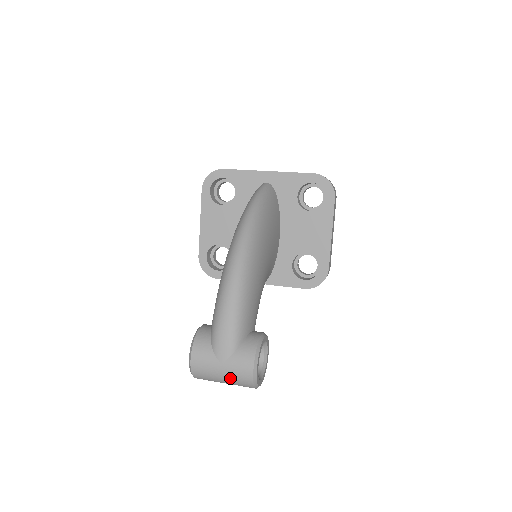
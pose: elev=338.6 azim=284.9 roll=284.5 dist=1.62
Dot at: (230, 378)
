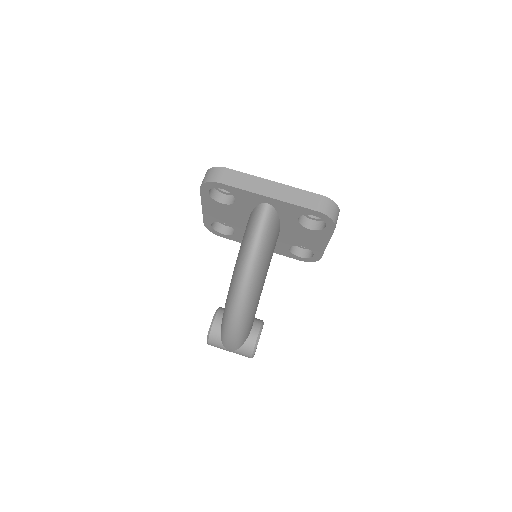
Dot at: occluded
